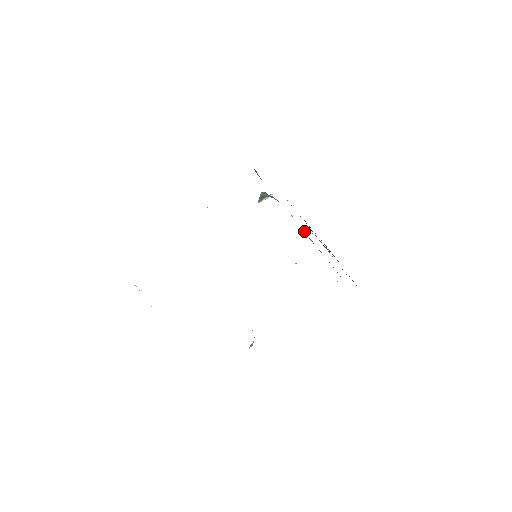
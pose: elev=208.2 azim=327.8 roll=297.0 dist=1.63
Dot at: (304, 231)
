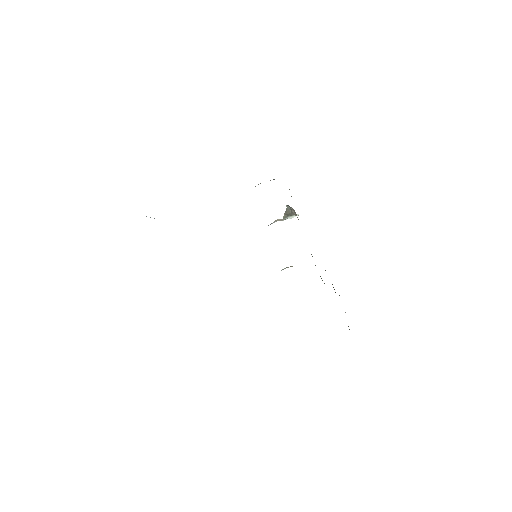
Dot at: occluded
